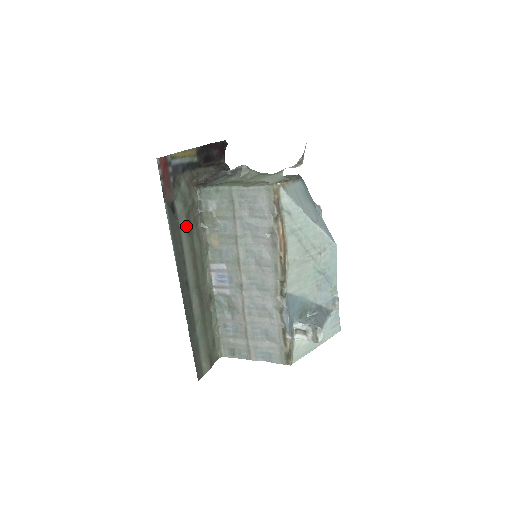
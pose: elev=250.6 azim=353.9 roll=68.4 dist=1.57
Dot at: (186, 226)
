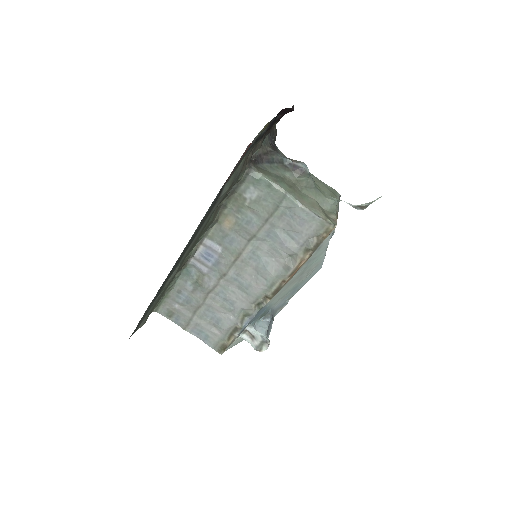
Dot at: (216, 207)
